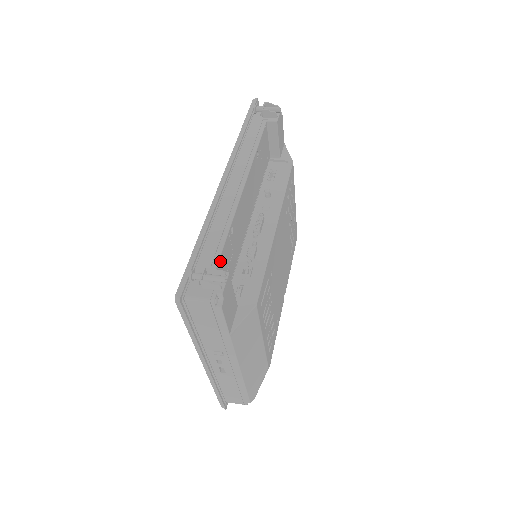
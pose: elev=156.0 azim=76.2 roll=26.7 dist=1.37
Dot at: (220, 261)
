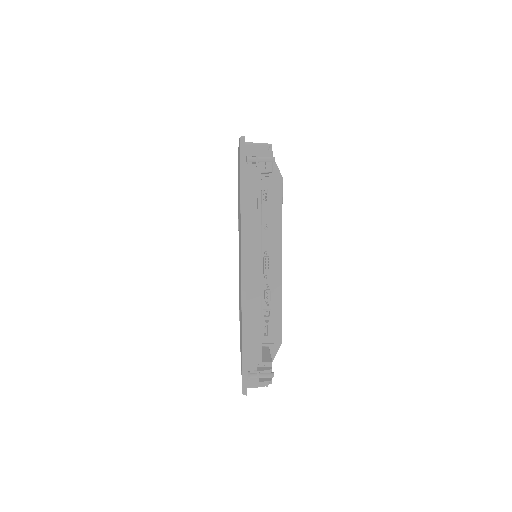
Dot at: (261, 350)
